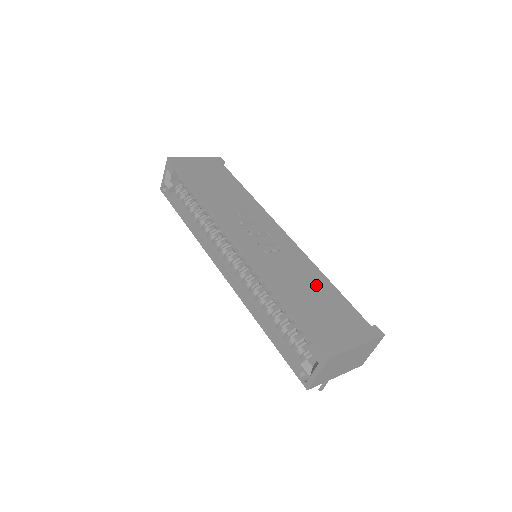
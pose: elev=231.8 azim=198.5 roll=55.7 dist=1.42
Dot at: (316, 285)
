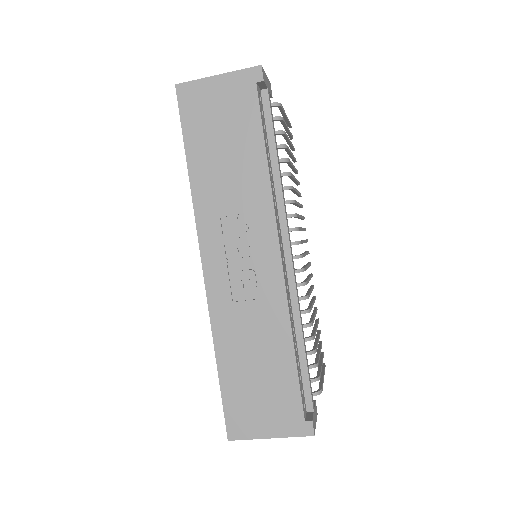
Dot at: (270, 352)
